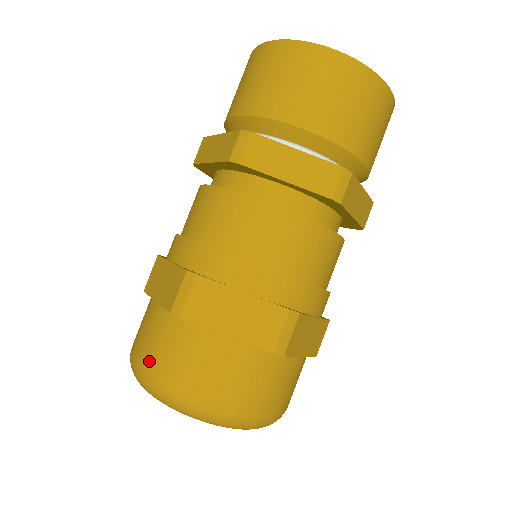
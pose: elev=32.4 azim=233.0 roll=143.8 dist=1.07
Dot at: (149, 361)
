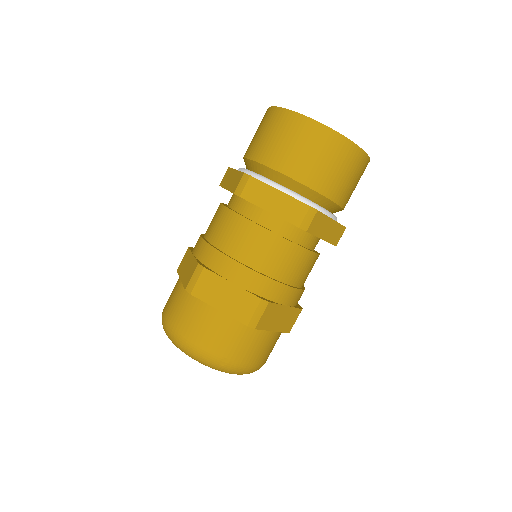
Dot at: (170, 318)
